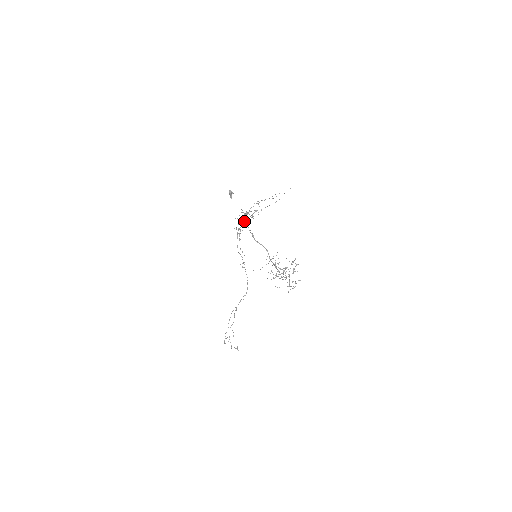
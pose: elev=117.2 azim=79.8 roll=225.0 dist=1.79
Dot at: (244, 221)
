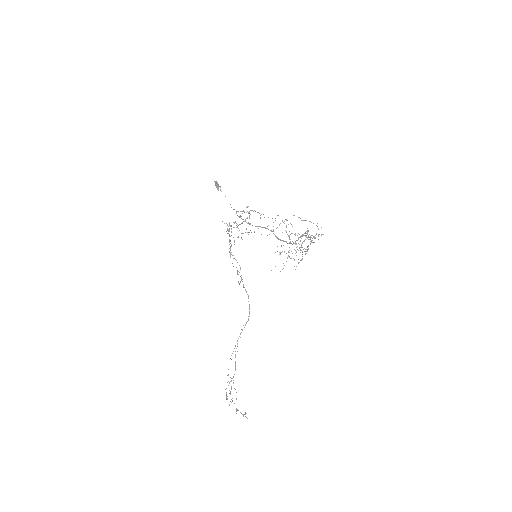
Dot at: occluded
